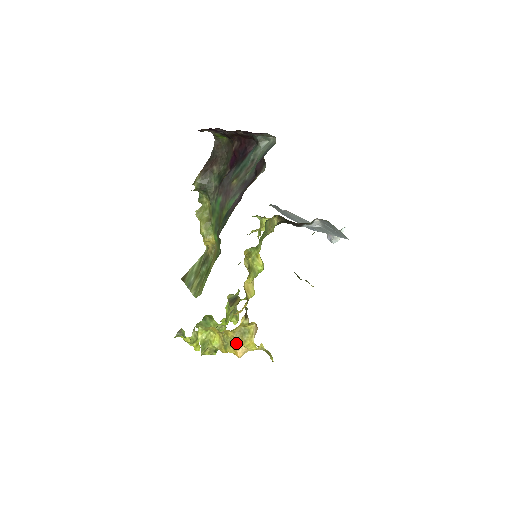
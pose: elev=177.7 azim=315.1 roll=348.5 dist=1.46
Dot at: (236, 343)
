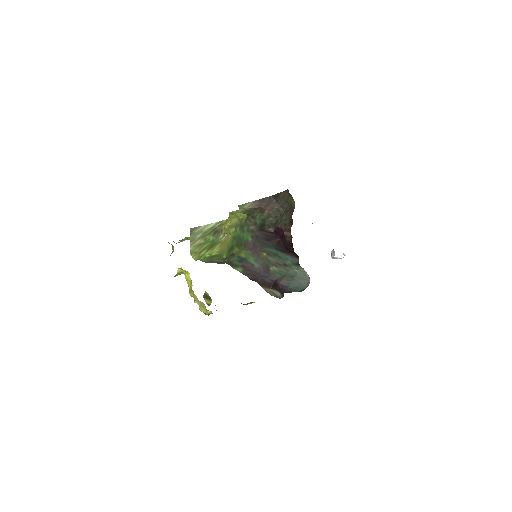
Dot at: (196, 301)
